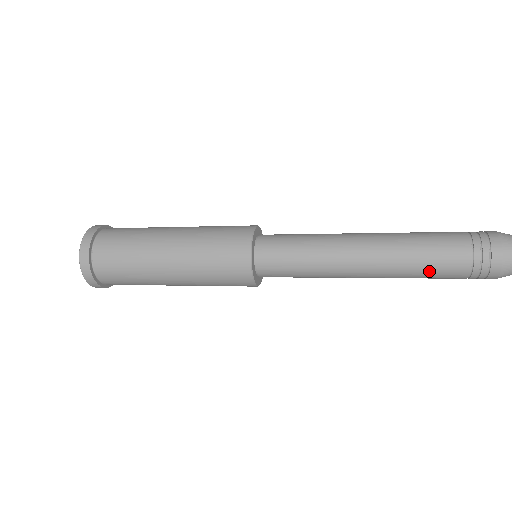
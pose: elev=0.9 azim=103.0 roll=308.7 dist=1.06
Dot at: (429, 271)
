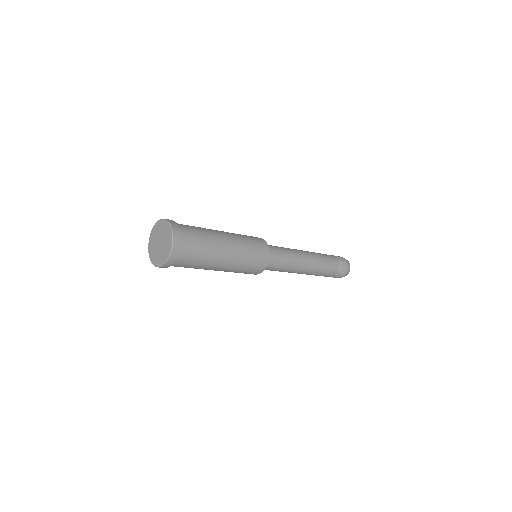
Dot at: occluded
